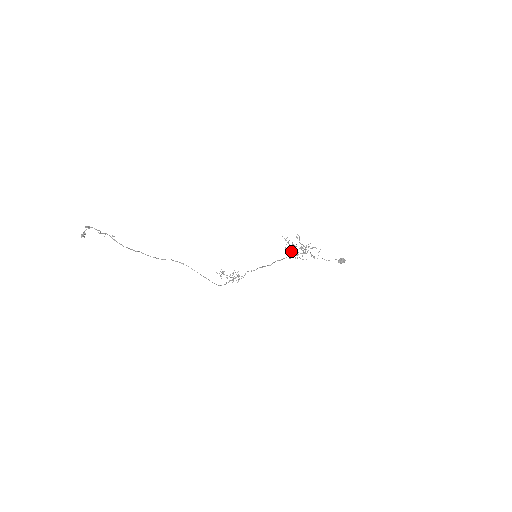
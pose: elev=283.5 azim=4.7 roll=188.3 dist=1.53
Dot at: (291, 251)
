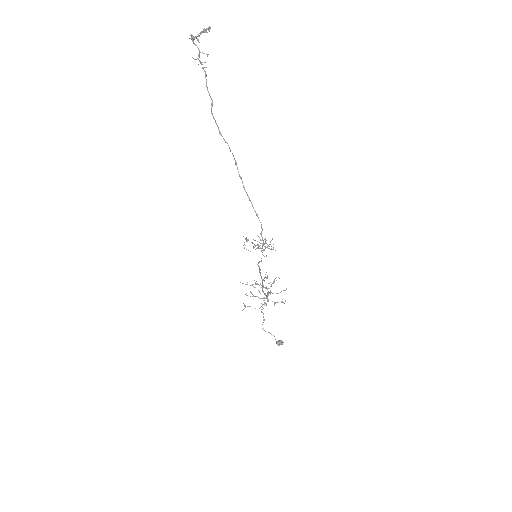
Dot at: (263, 287)
